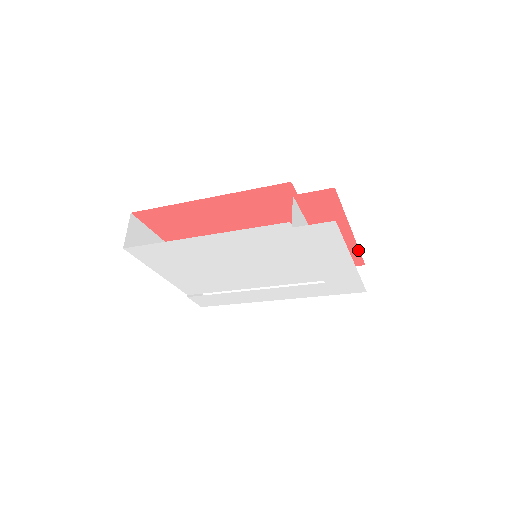
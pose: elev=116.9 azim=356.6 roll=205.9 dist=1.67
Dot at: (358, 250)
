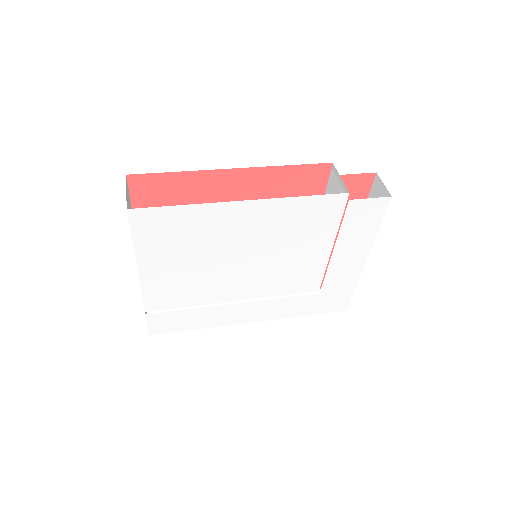
Dot at: occluded
